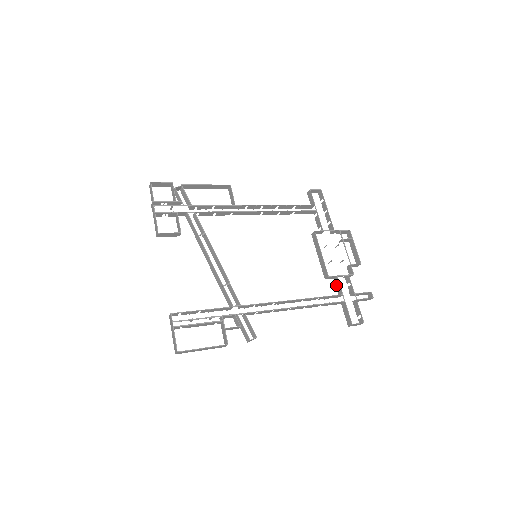
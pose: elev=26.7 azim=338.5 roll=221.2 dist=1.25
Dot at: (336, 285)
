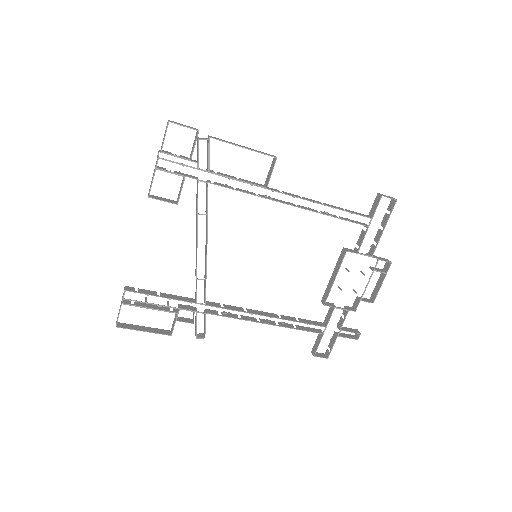
Dot at: (328, 312)
